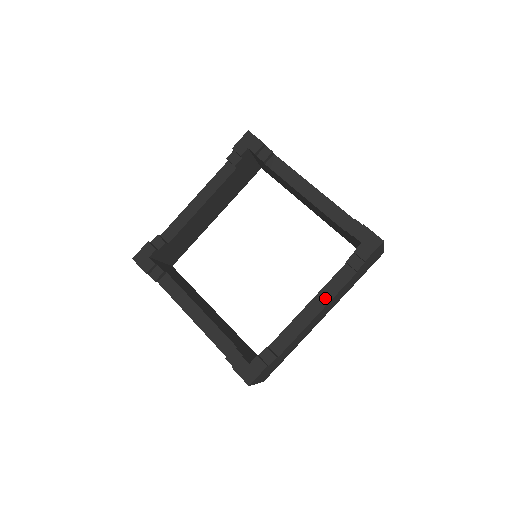
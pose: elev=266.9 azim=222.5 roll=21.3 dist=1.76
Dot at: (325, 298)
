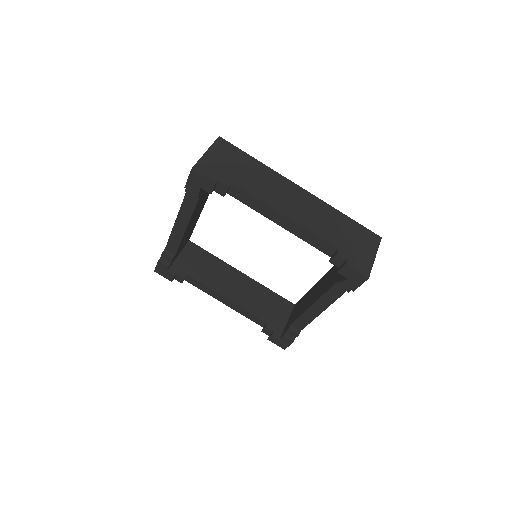
Dot at: (326, 302)
